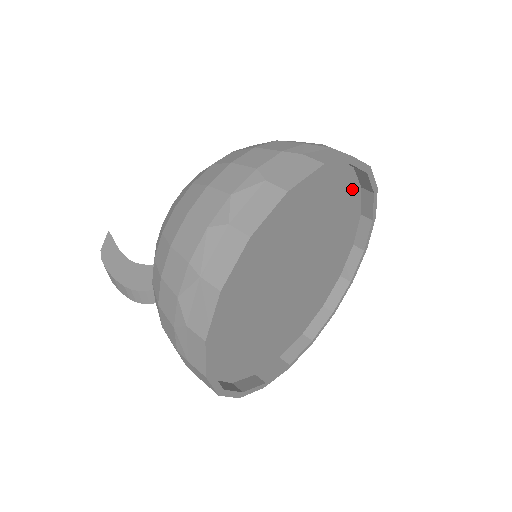
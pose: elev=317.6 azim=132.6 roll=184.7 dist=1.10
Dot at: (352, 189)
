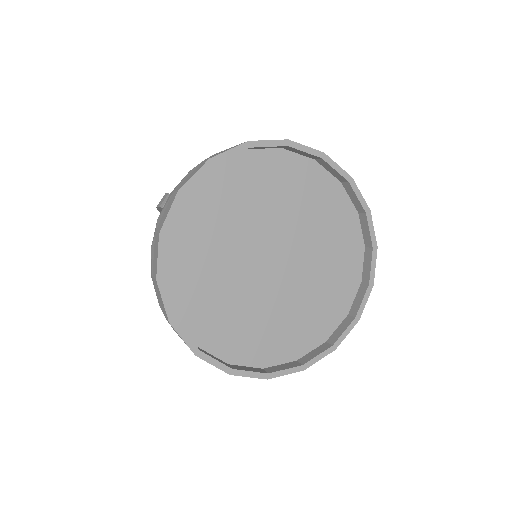
Dot at: (355, 268)
